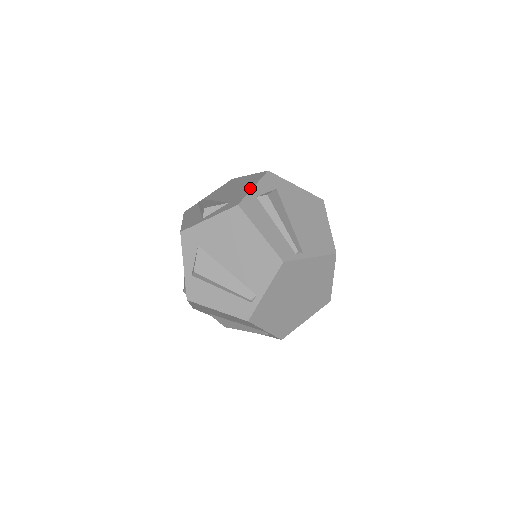
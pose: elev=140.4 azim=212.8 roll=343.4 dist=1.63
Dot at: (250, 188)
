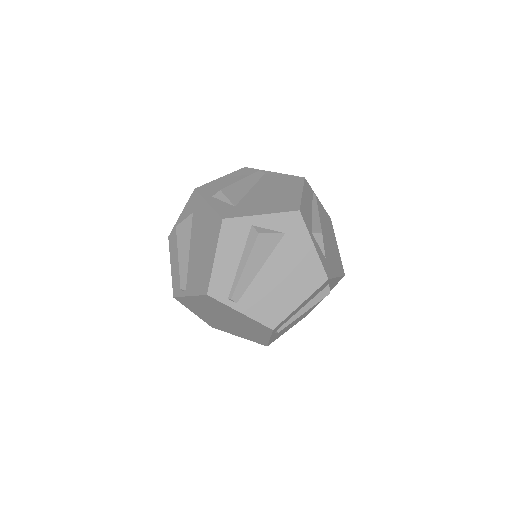
Dot at: (259, 212)
